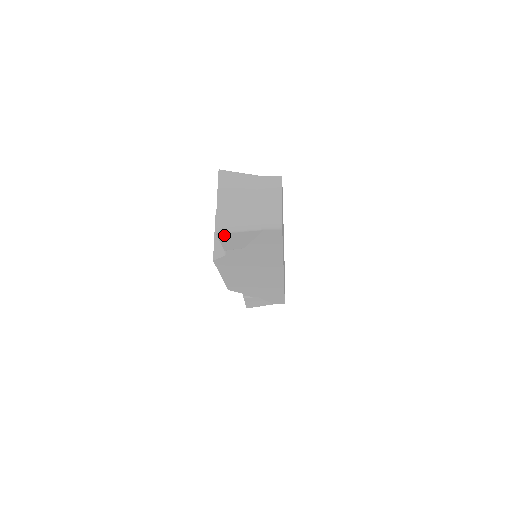
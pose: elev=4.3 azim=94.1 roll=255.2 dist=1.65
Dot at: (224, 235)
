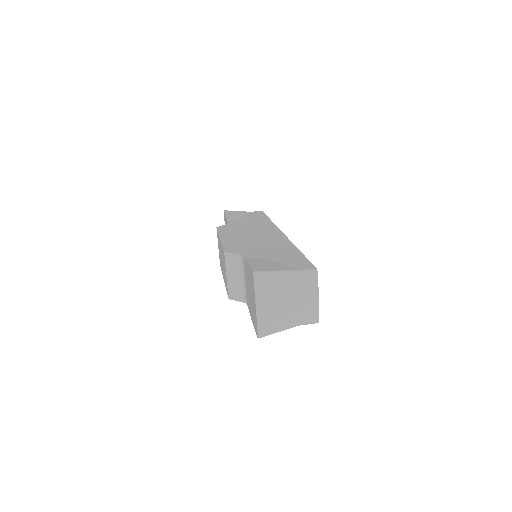
Dot at: occluded
